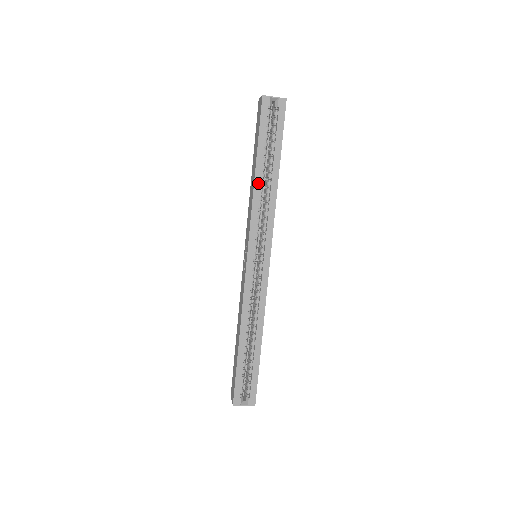
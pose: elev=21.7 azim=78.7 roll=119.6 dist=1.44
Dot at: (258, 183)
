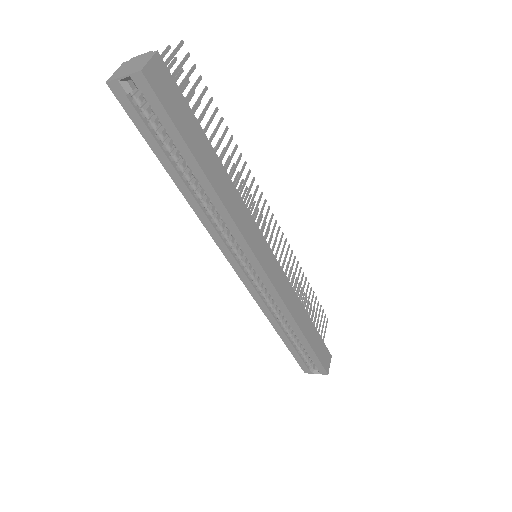
Dot at: (191, 200)
